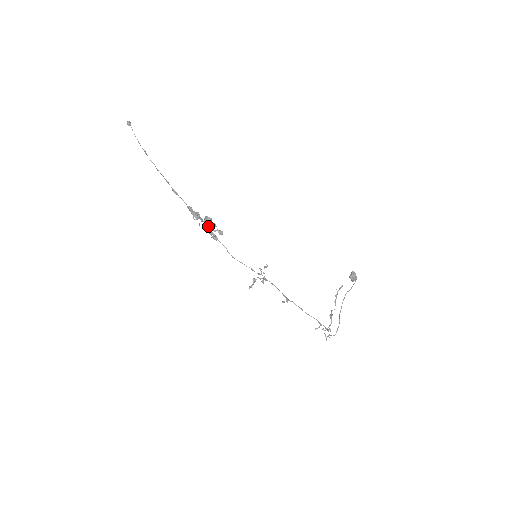
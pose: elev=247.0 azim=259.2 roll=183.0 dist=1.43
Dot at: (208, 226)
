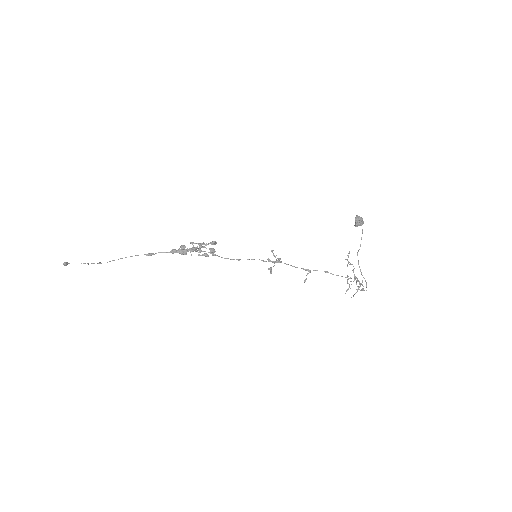
Dot at: (199, 248)
